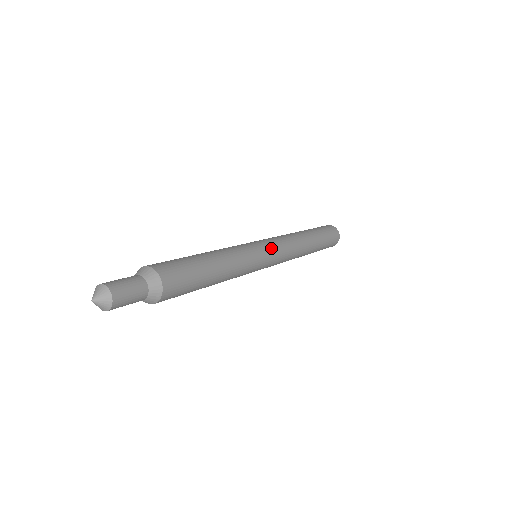
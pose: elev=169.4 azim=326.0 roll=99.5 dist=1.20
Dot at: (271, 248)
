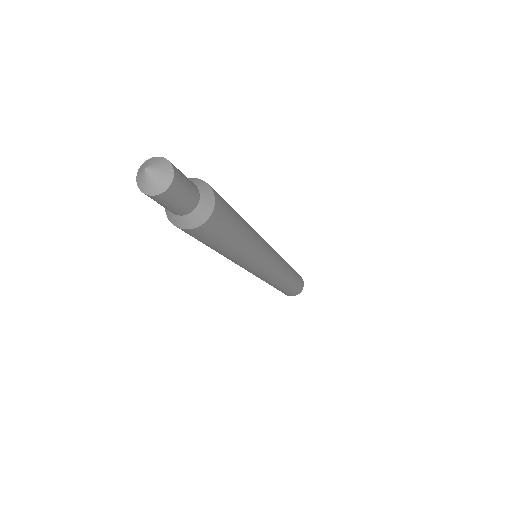
Dot at: (274, 251)
